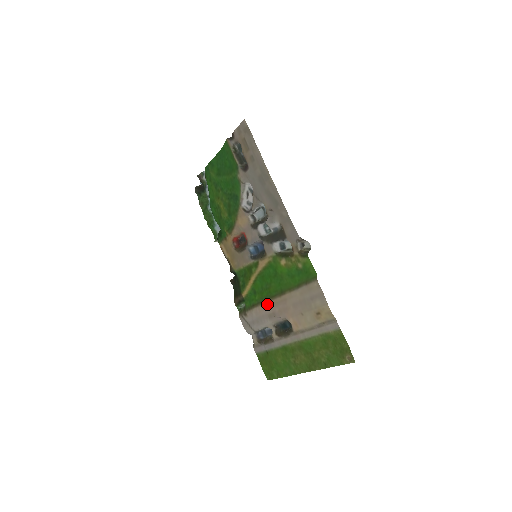
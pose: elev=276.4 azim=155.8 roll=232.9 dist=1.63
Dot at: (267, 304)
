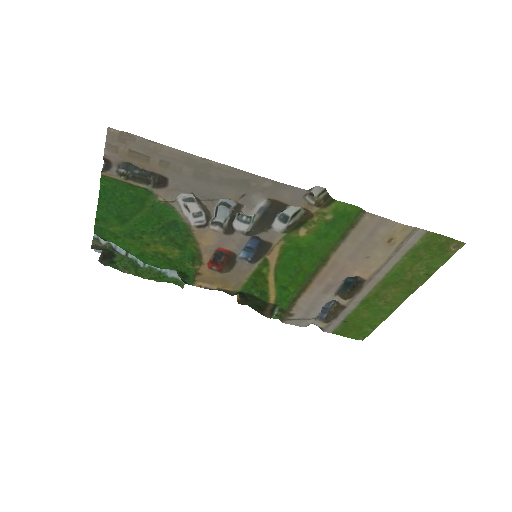
Dot at: (313, 285)
